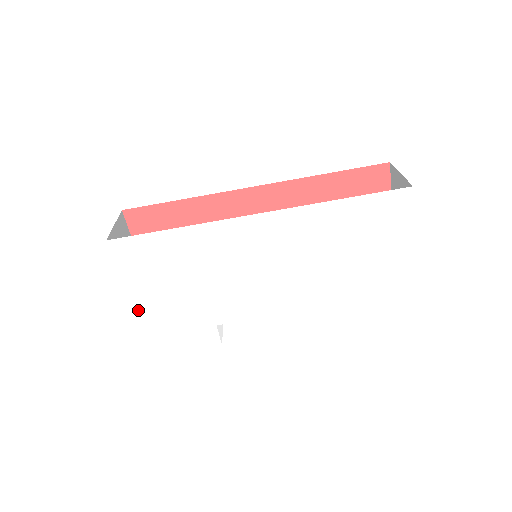
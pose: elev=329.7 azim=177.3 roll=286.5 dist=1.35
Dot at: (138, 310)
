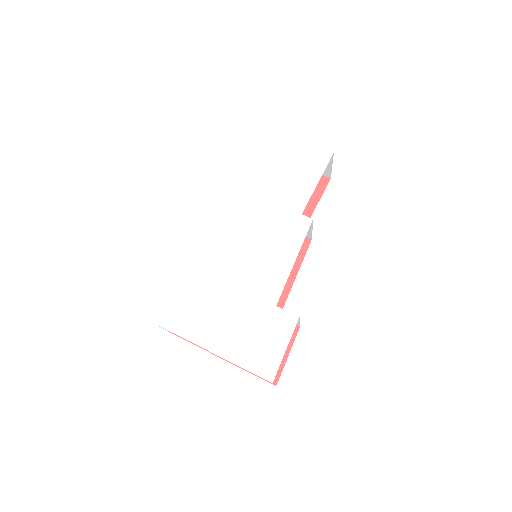
Dot at: (219, 352)
